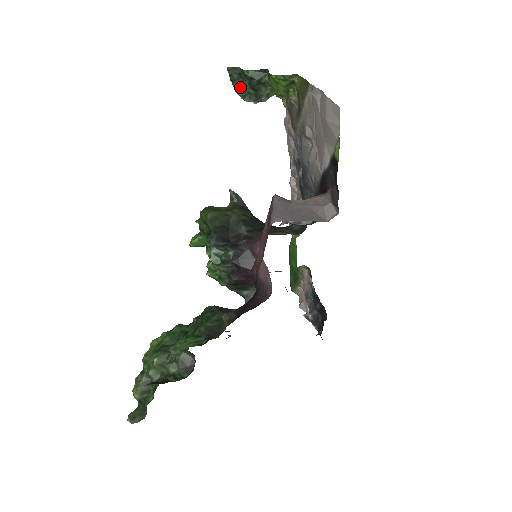
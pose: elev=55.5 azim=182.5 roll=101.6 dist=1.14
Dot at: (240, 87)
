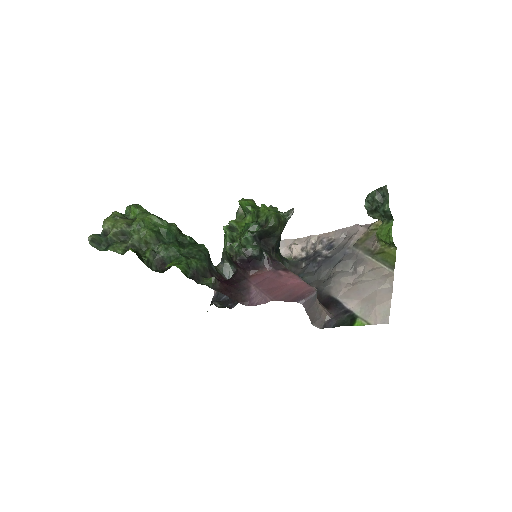
Dot at: (375, 199)
